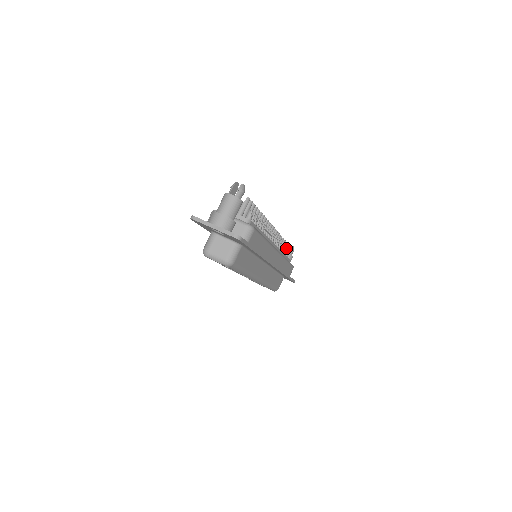
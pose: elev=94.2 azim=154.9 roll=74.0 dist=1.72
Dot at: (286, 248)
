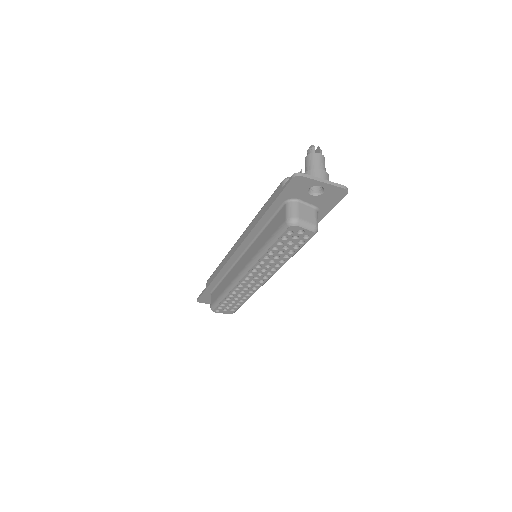
Dot at: occluded
